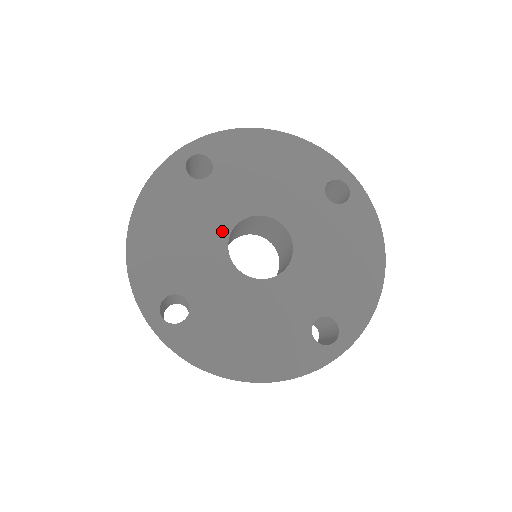
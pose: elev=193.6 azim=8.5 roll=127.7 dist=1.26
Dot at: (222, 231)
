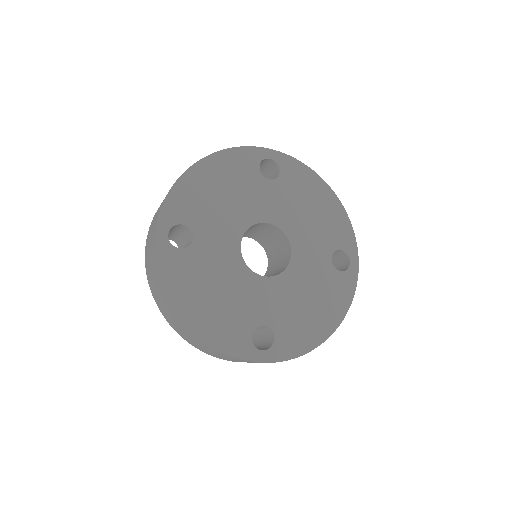
Dot at: (238, 264)
